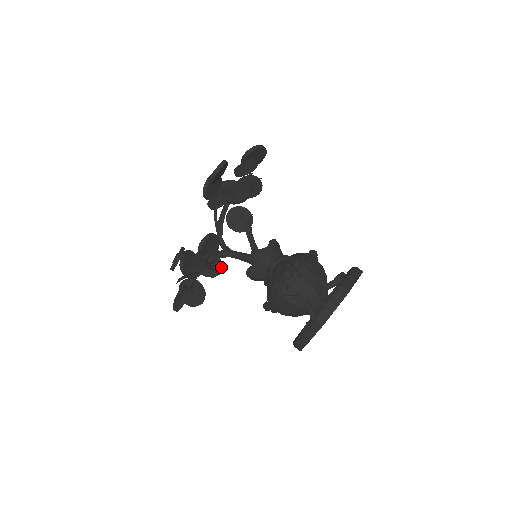
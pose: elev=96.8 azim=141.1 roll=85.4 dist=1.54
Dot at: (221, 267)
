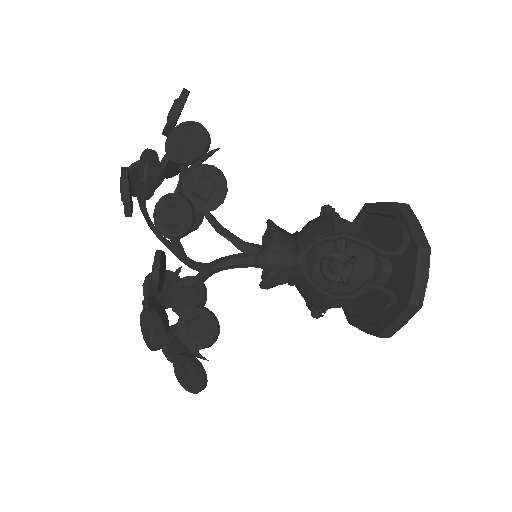
Dot at: occluded
